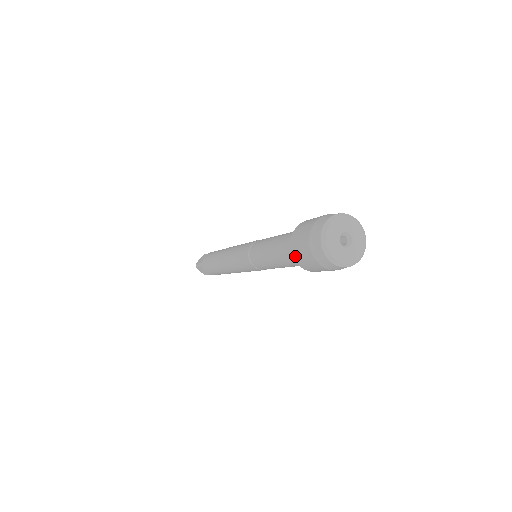
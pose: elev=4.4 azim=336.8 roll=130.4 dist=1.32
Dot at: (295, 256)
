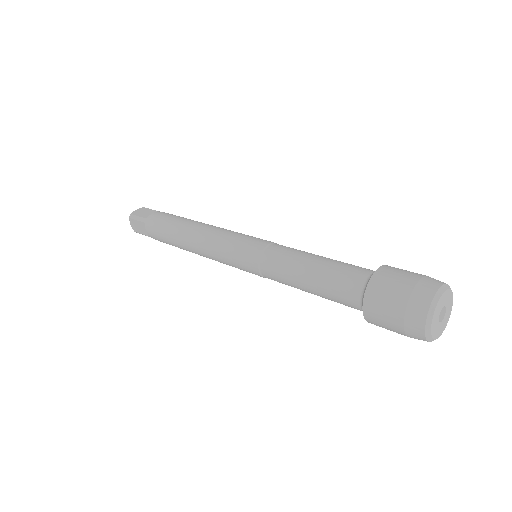
Dot at: (369, 302)
